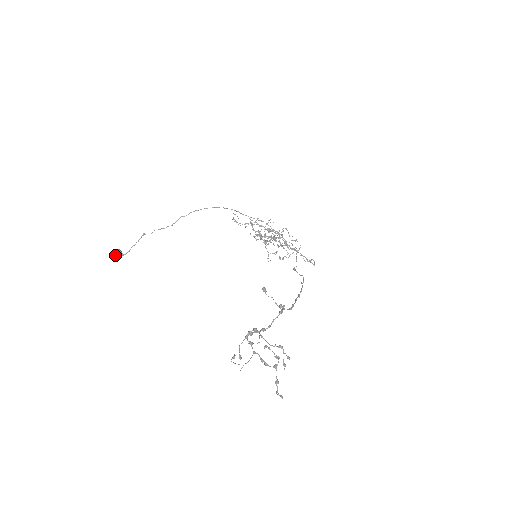
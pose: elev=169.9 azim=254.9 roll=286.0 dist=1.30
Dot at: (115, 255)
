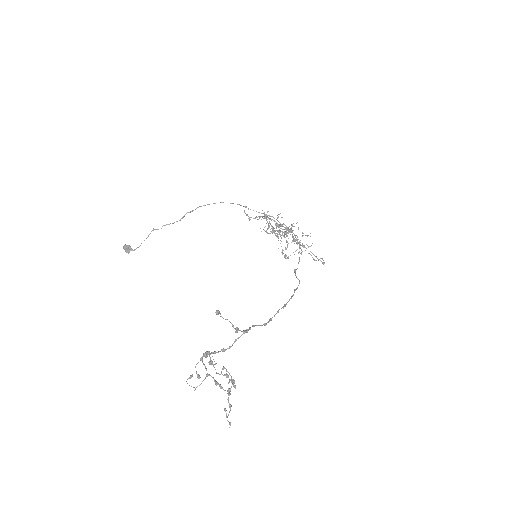
Dot at: (125, 251)
